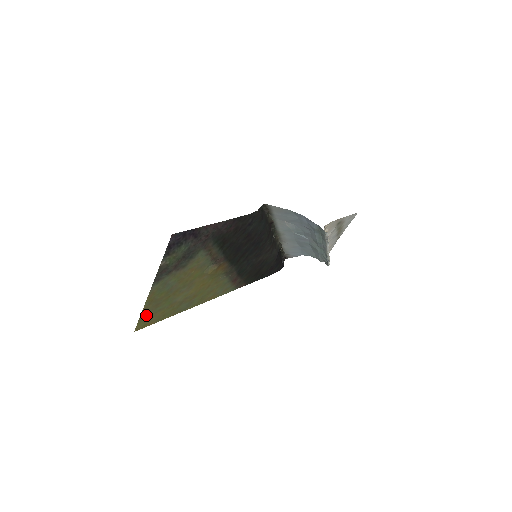
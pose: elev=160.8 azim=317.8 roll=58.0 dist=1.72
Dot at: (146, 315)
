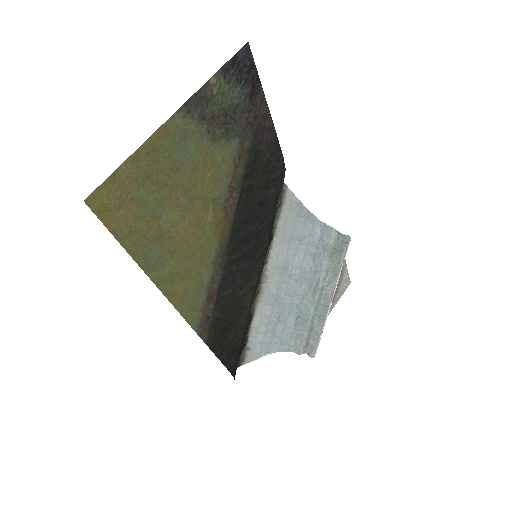
Dot at: (123, 180)
